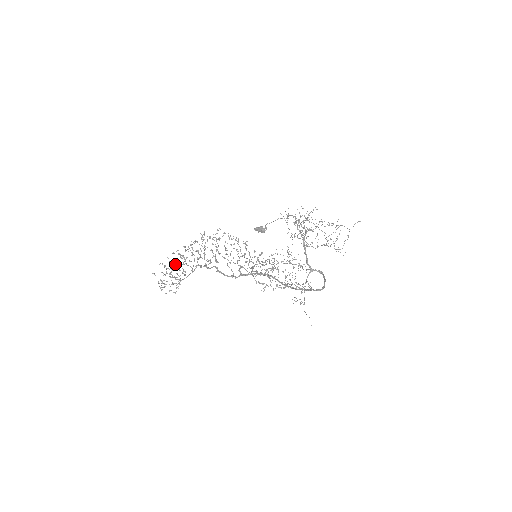
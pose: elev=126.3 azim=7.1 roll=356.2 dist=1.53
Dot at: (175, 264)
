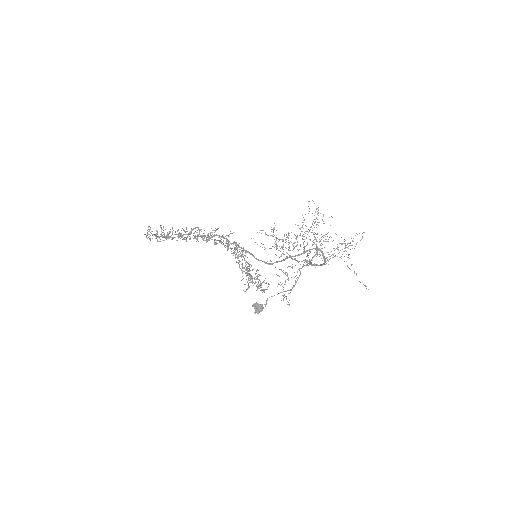
Dot at: occluded
